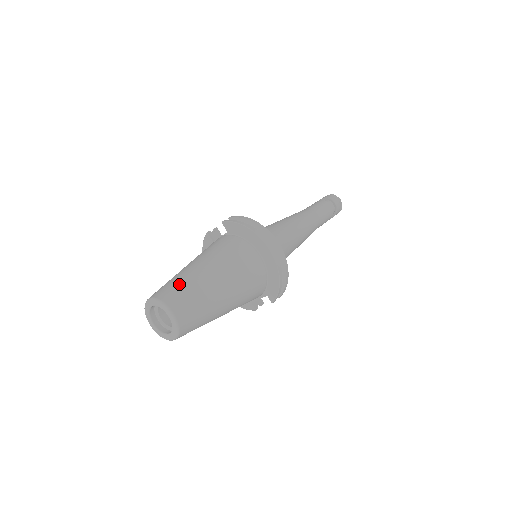
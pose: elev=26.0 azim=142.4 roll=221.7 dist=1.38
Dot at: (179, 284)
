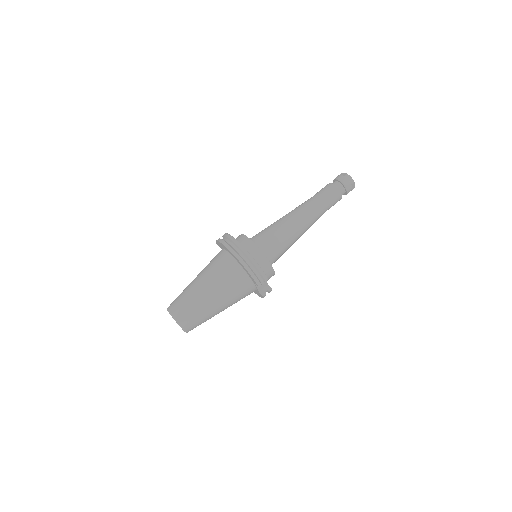
Dot at: (179, 295)
